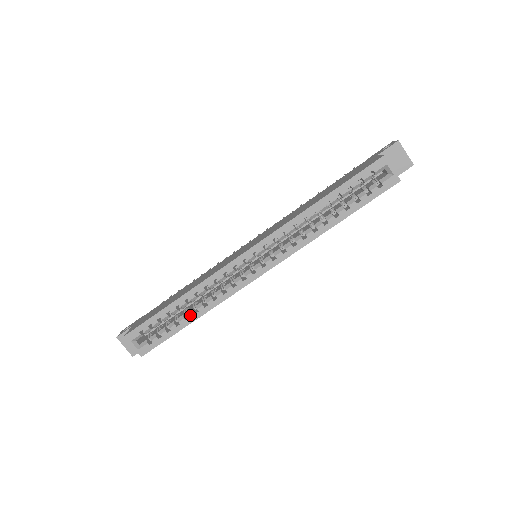
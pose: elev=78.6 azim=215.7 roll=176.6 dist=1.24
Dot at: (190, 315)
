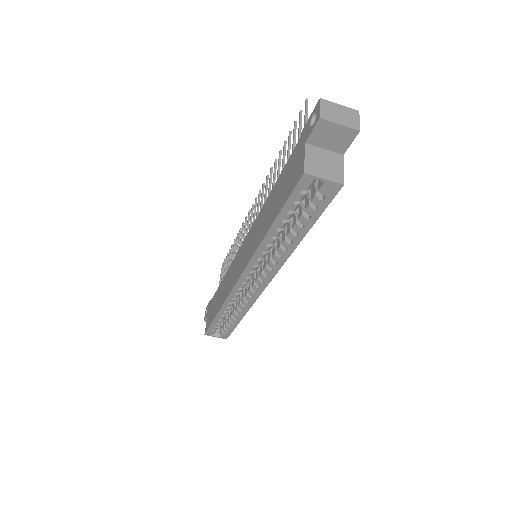
Dot at: (236, 317)
